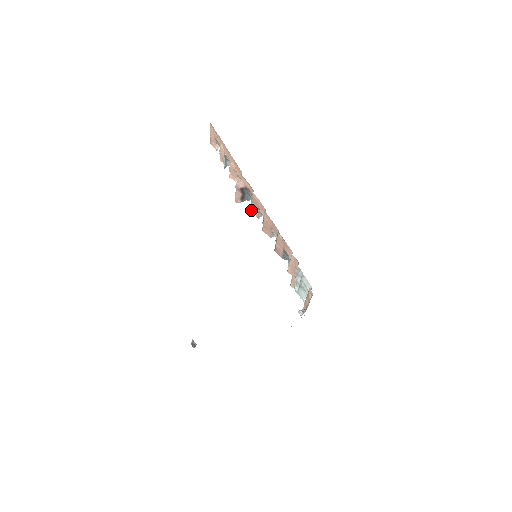
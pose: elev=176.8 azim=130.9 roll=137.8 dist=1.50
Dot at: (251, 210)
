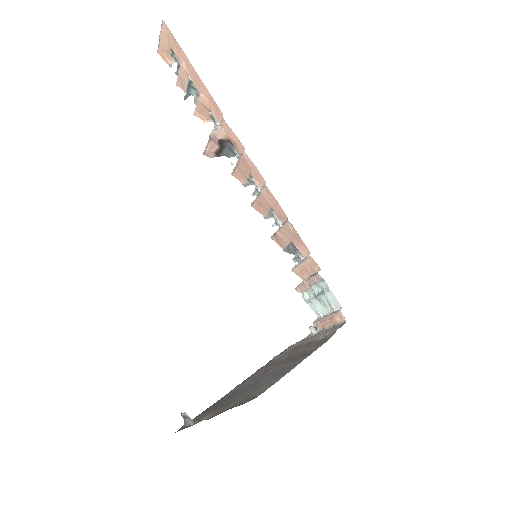
Dot at: (233, 173)
